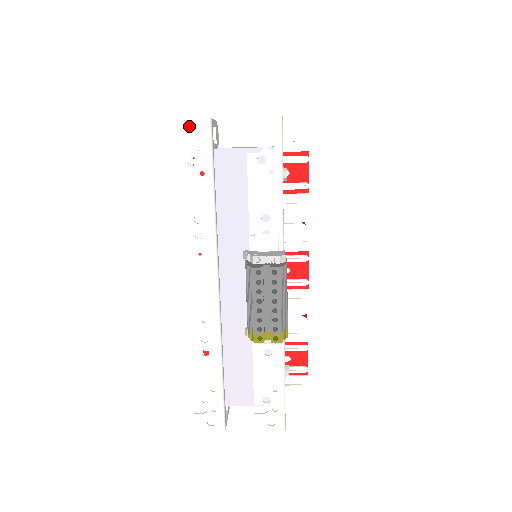
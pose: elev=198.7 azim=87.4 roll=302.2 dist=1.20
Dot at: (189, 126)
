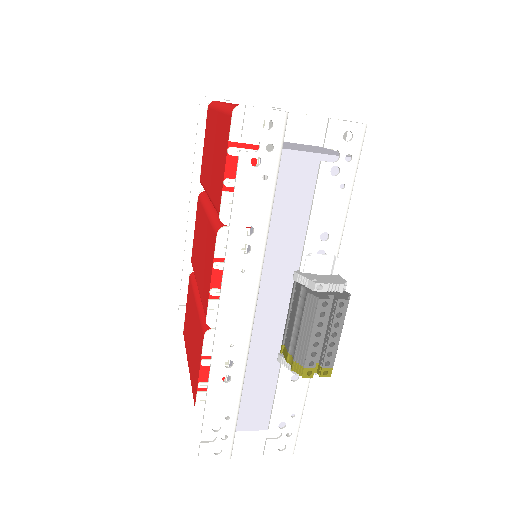
Dot at: (261, 117)
